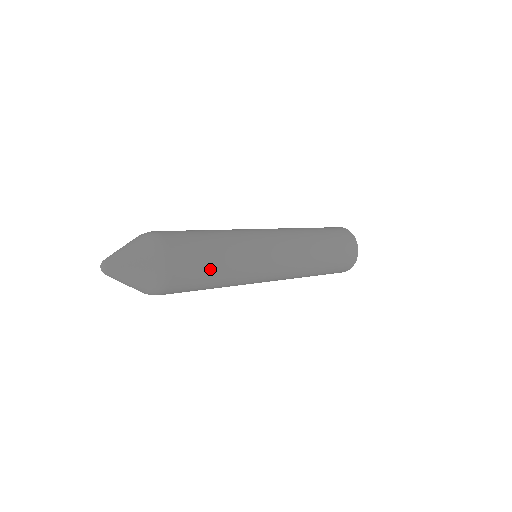
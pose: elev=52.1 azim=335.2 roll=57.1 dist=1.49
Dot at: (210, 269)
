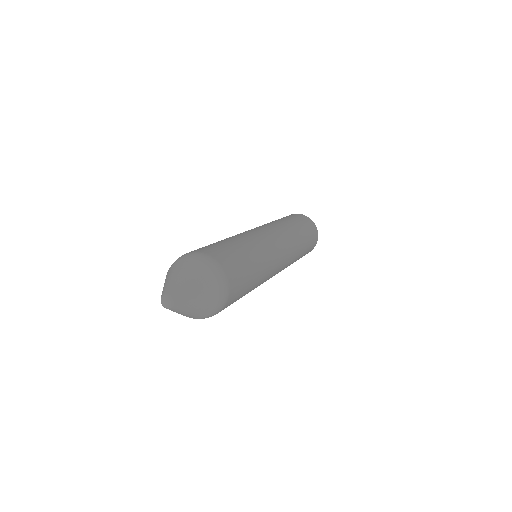
Dot at: (239, 252)
